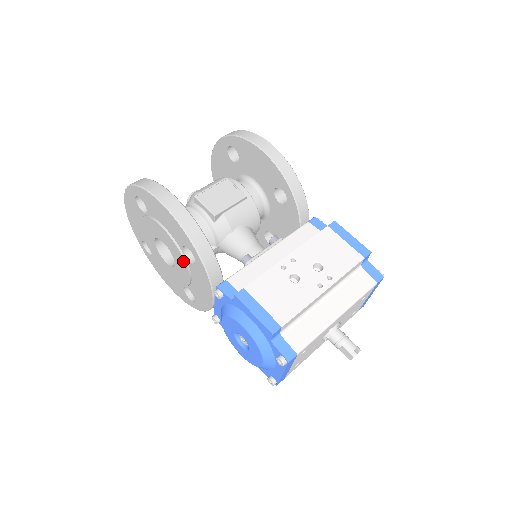
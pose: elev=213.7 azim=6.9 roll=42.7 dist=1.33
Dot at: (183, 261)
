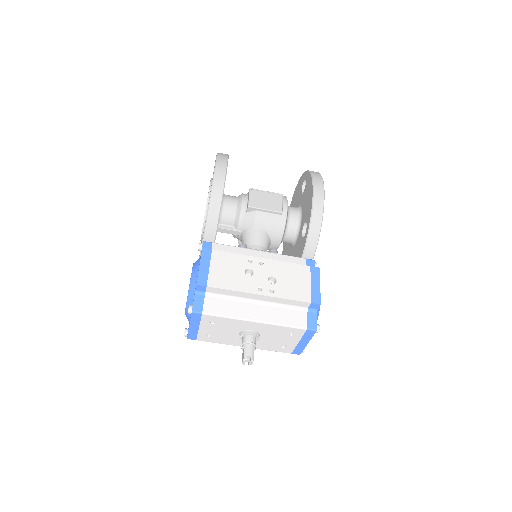
Dot at: (204, 217)
